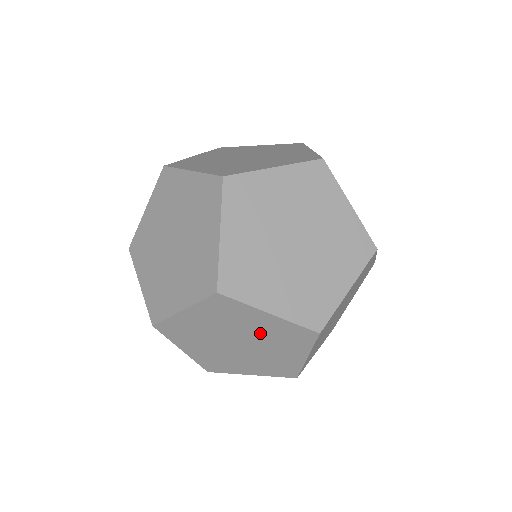
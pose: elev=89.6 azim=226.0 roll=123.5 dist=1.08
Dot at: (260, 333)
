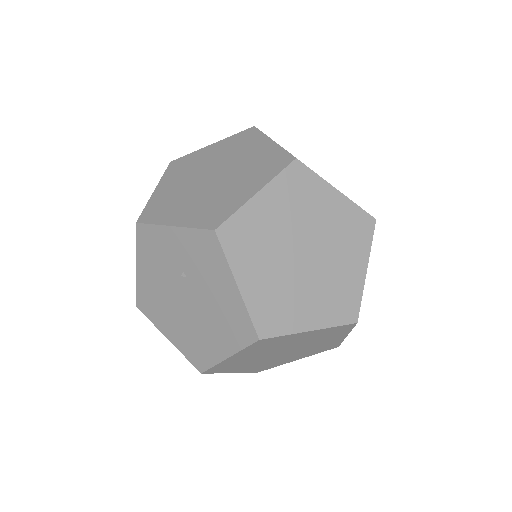
Dot at: (327, 227)
